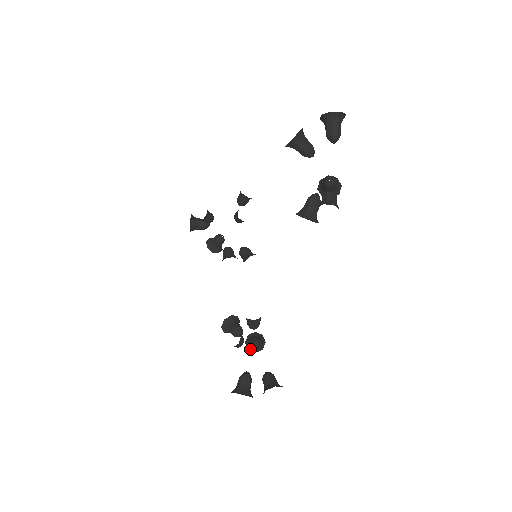
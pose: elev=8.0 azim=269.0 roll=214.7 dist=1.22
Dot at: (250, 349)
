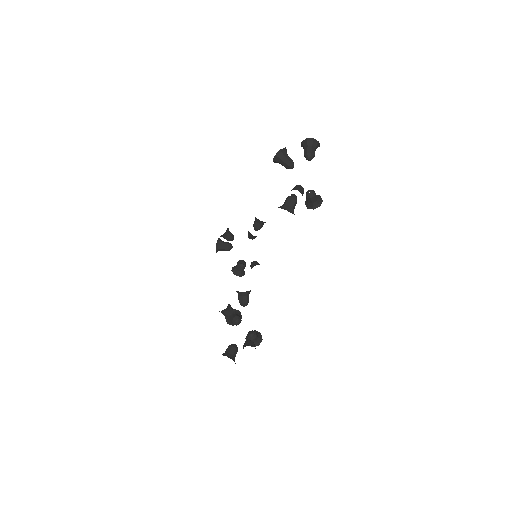
Dot at: occluded
